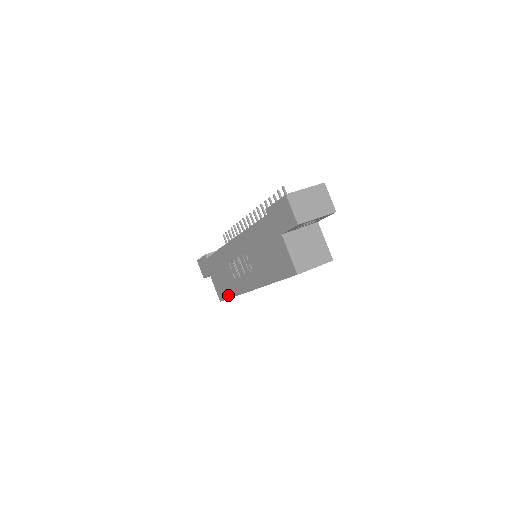
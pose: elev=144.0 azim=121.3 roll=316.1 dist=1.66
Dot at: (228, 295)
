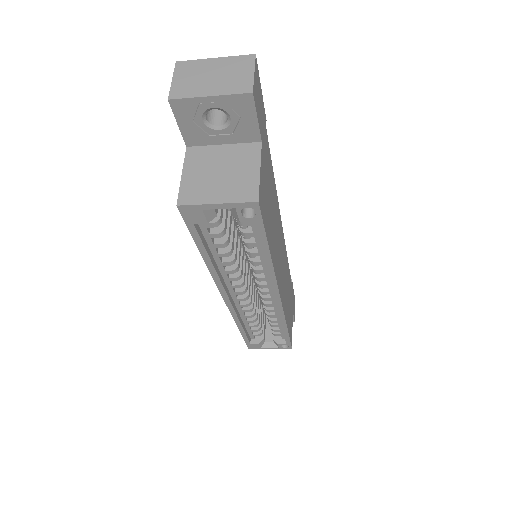
Dot at: occluded
